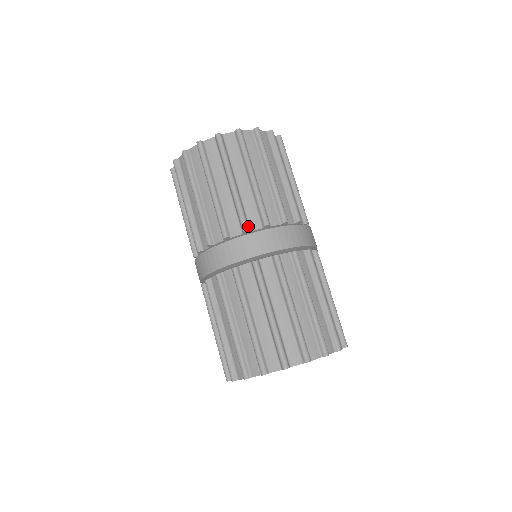
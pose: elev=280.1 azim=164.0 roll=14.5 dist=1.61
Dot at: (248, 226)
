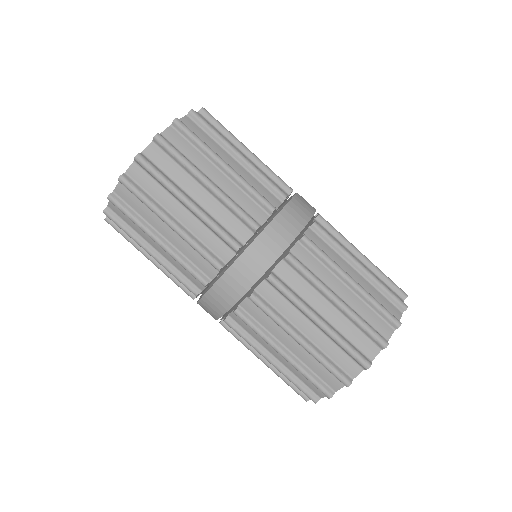
Dot at: (237, 242)
